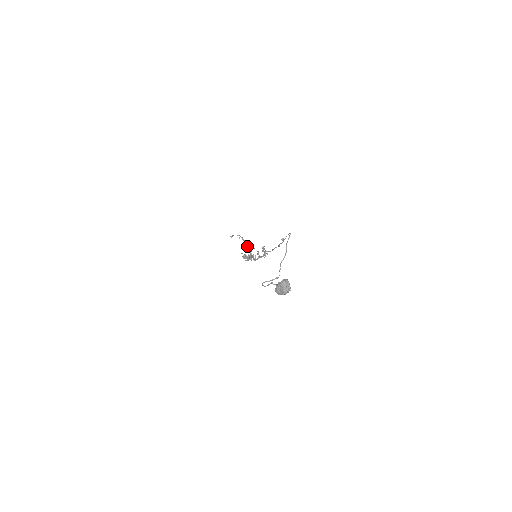
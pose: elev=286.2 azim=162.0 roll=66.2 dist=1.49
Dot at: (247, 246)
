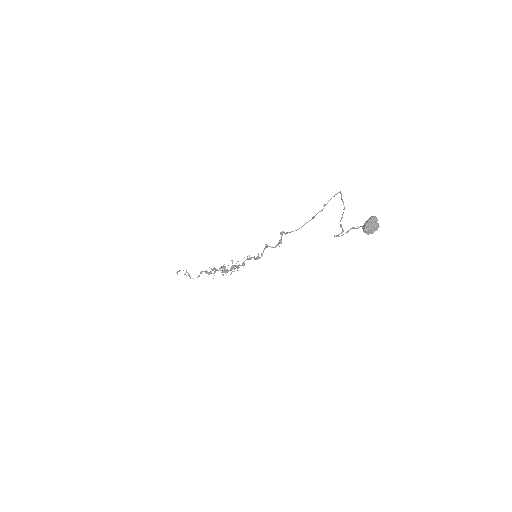
Dot at: (214, 268)
